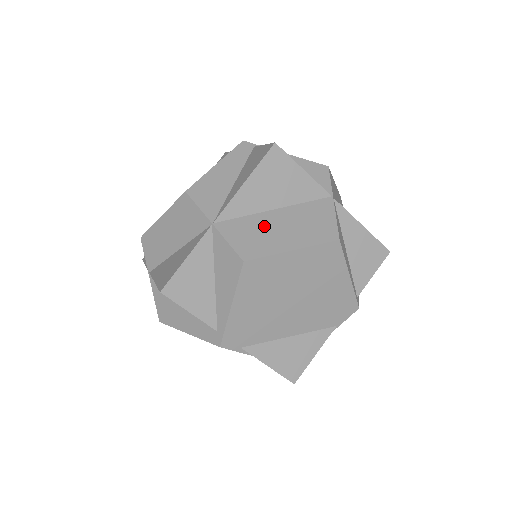
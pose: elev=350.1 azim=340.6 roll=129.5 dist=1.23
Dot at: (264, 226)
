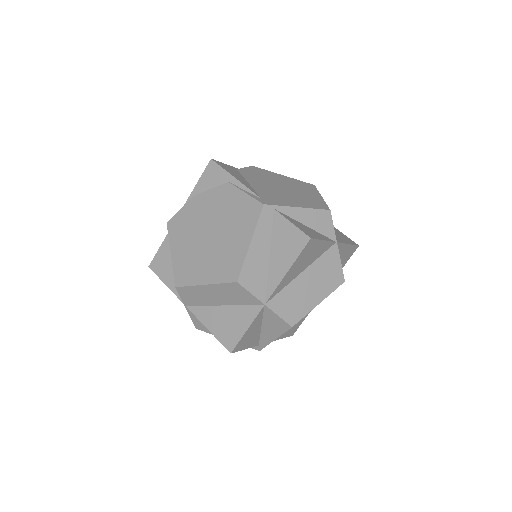
Dot at: (298, 291)
